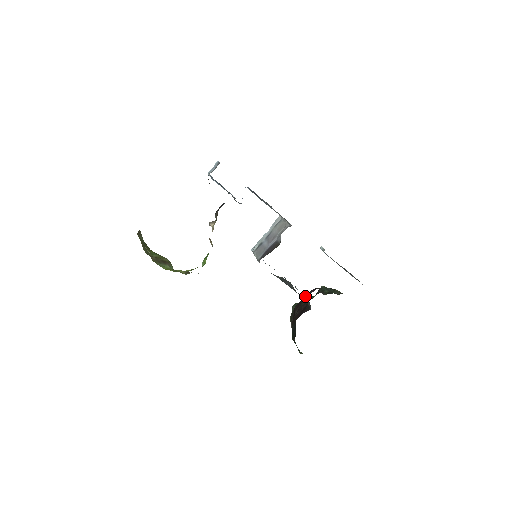
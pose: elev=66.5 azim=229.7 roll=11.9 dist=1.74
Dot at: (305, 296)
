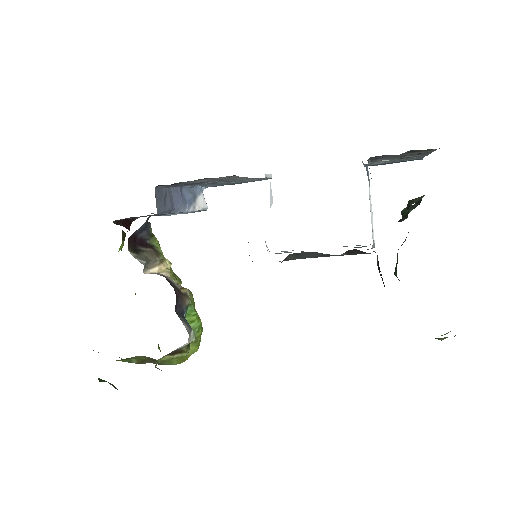
Dot at: (351, 250)
